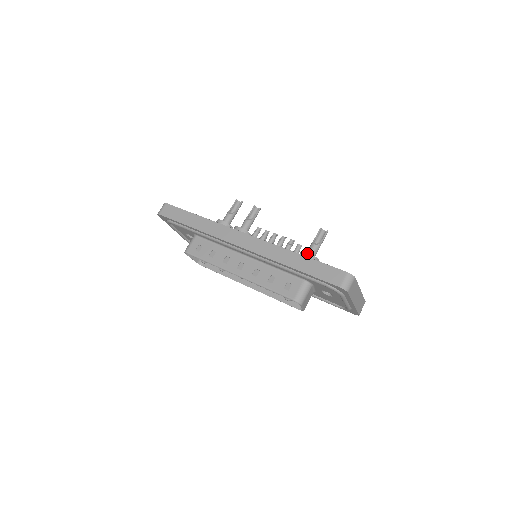
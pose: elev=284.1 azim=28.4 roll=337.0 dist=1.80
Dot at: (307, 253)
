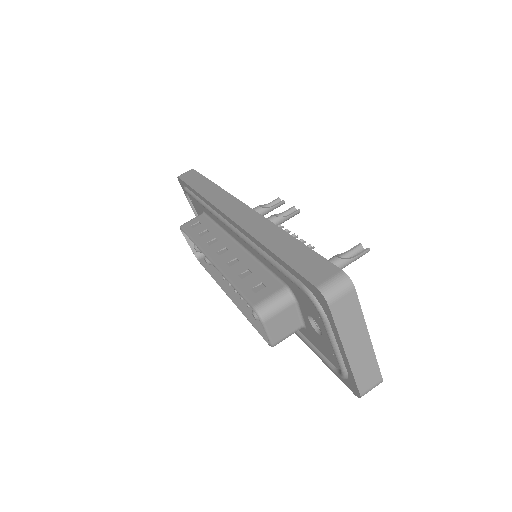
Dot at: occluded
